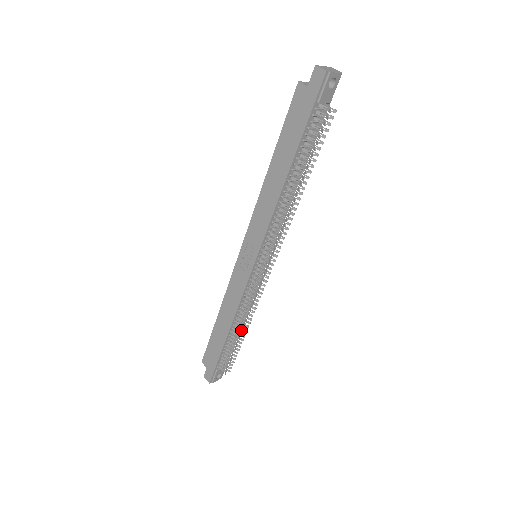
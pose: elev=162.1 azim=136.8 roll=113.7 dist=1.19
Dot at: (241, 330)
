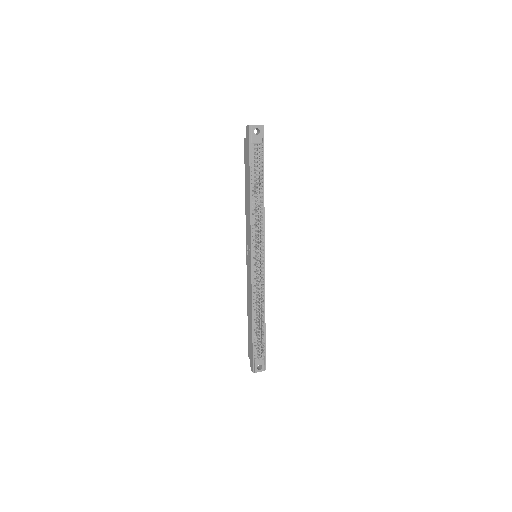
Dot at: (259, 317)
